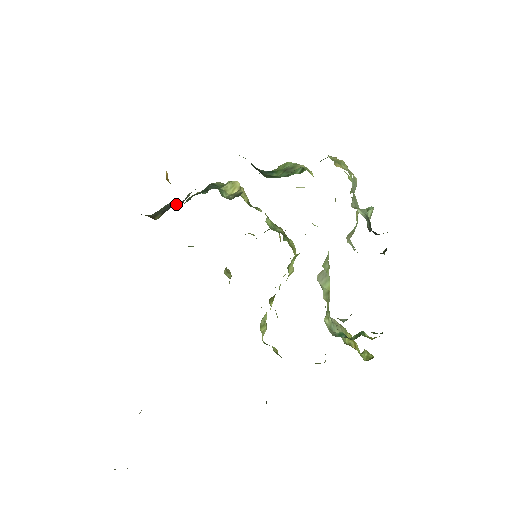
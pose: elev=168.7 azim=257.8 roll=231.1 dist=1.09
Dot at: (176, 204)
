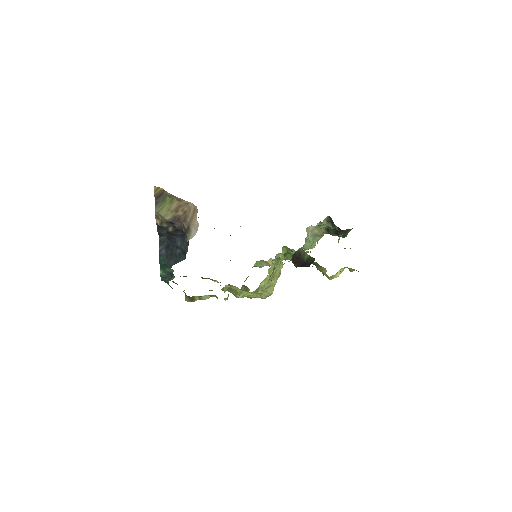
Dot at: occluded
